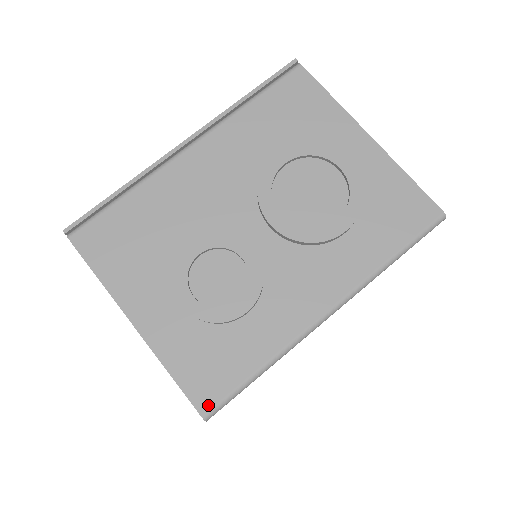
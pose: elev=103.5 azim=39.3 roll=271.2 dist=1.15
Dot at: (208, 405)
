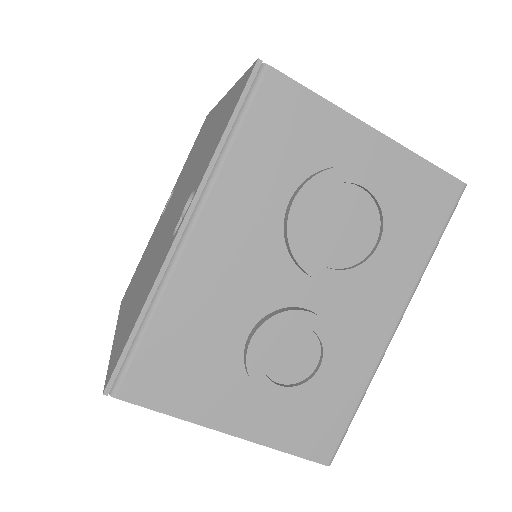
Dot at: (329, 455)
